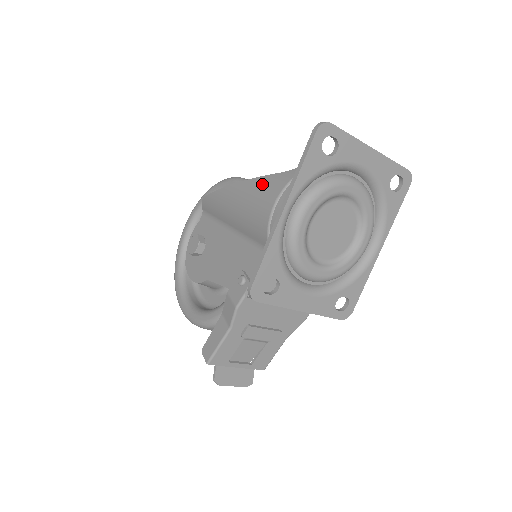
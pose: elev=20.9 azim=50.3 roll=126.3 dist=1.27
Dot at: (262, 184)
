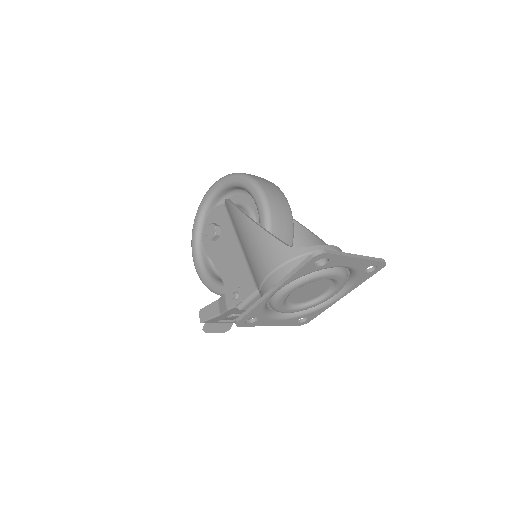
Dot at: (269, 244)
